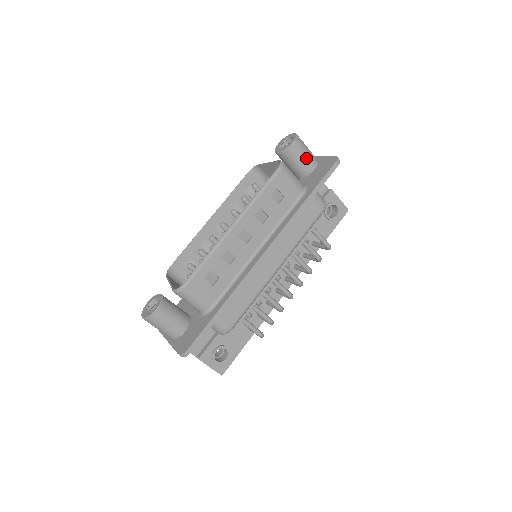
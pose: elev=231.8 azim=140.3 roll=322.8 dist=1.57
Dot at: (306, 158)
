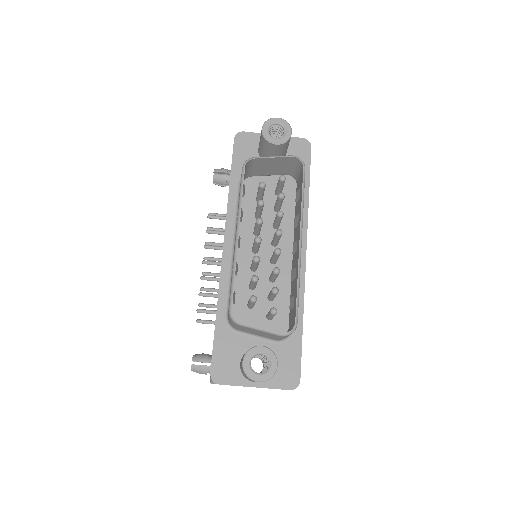
Dot at: occluded
